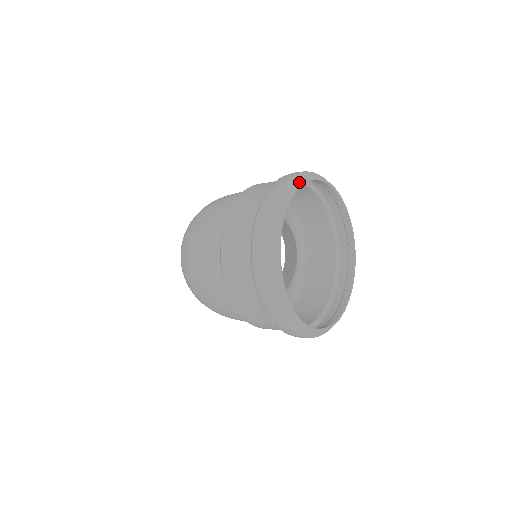
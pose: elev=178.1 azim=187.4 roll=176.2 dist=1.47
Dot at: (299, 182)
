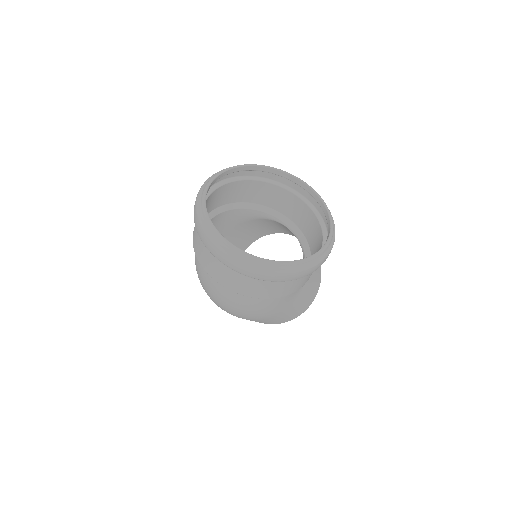
Dot at: (213, 176)
